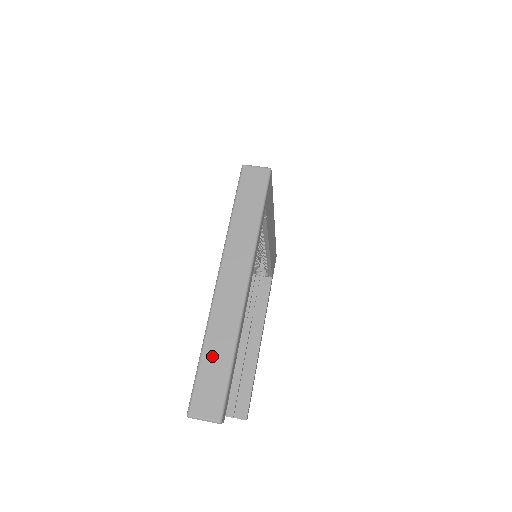
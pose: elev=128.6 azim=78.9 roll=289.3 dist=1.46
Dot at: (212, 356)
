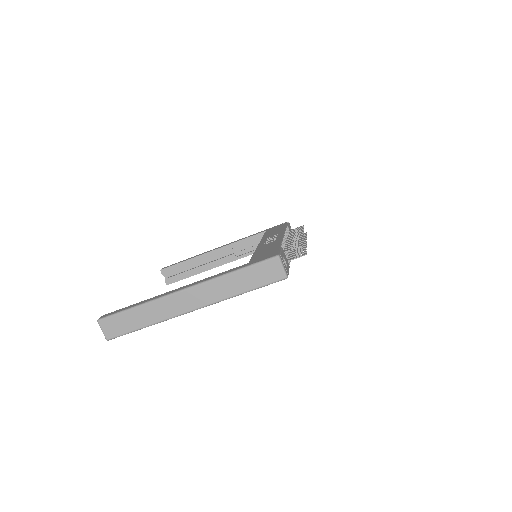
Dot at: (136, 315)
